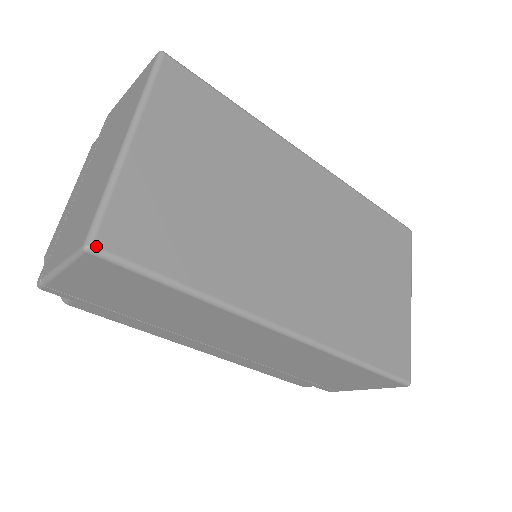
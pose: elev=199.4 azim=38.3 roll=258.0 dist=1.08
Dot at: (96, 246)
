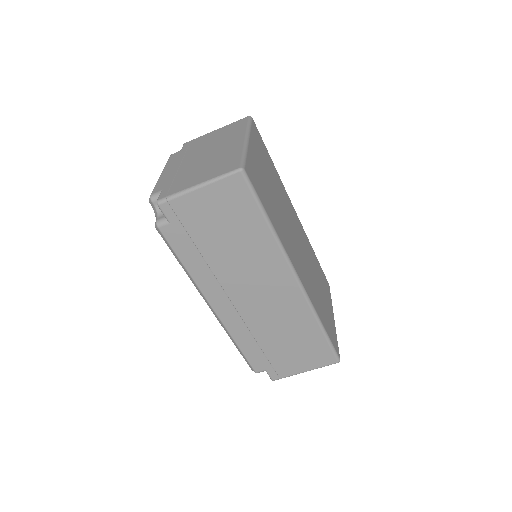
Dot at: (246, 171)
